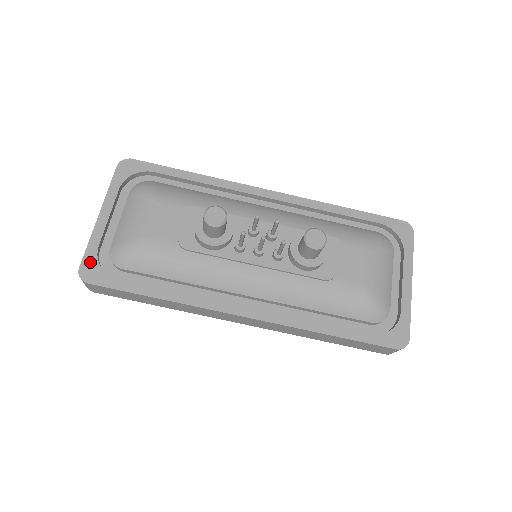
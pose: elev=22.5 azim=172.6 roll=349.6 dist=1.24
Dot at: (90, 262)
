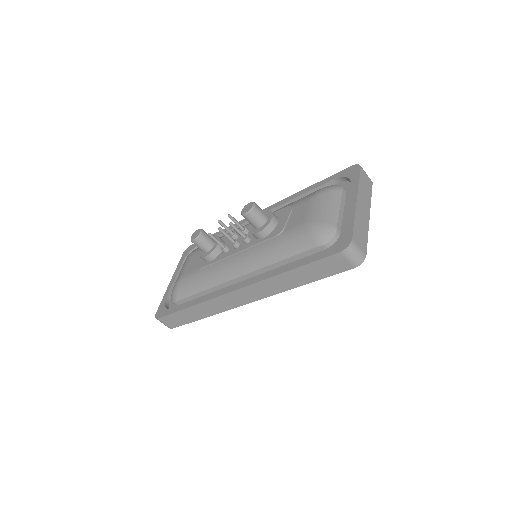
Dot at: (161, 307)
